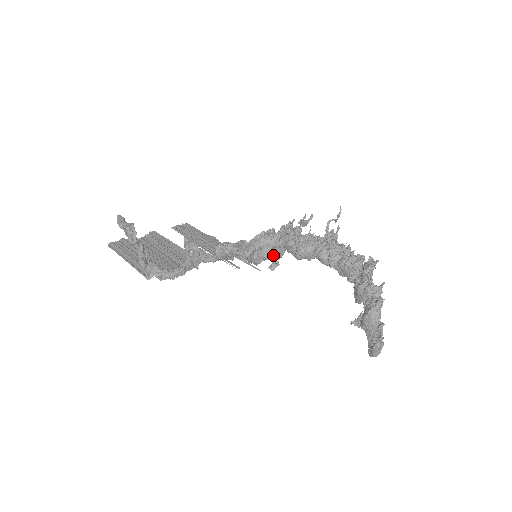
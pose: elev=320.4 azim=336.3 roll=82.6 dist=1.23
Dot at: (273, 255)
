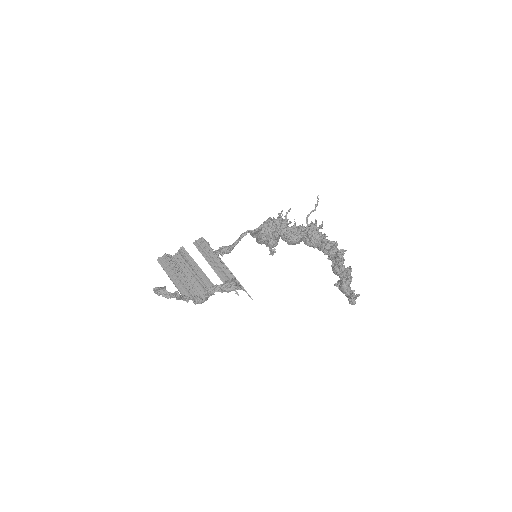
Dot at: (270, 247)
